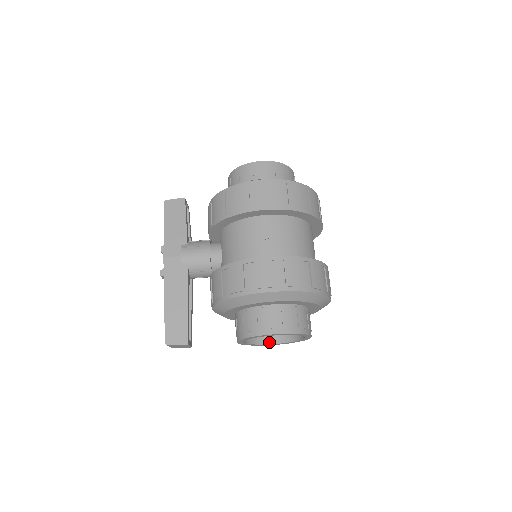
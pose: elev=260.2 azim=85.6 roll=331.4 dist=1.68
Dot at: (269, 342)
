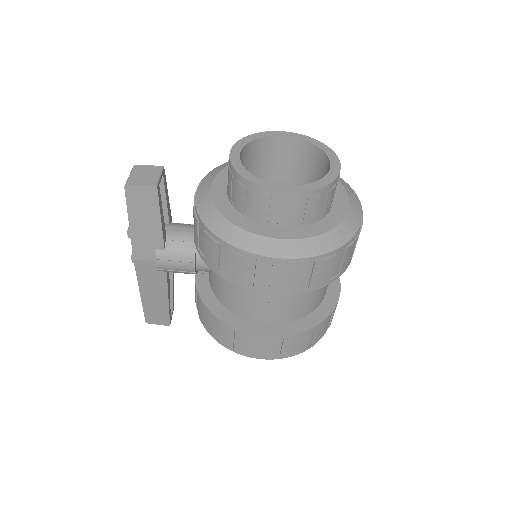
Dot at: occluded
